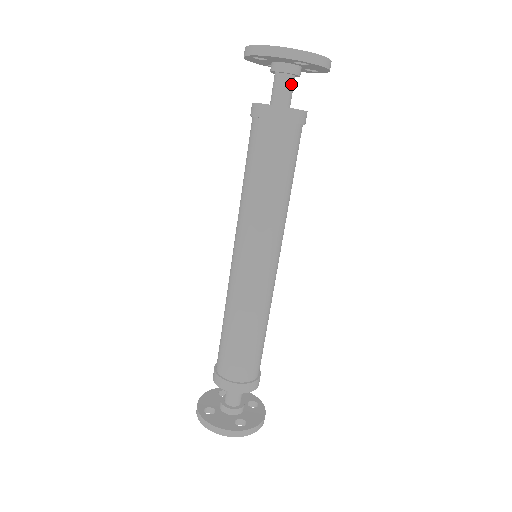
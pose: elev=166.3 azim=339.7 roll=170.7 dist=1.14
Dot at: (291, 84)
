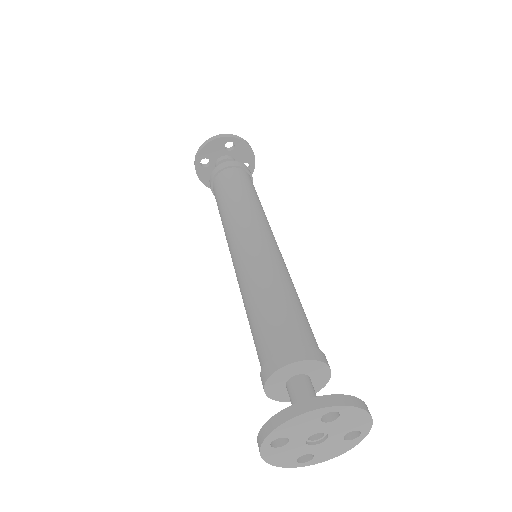
Dot at: occluded
